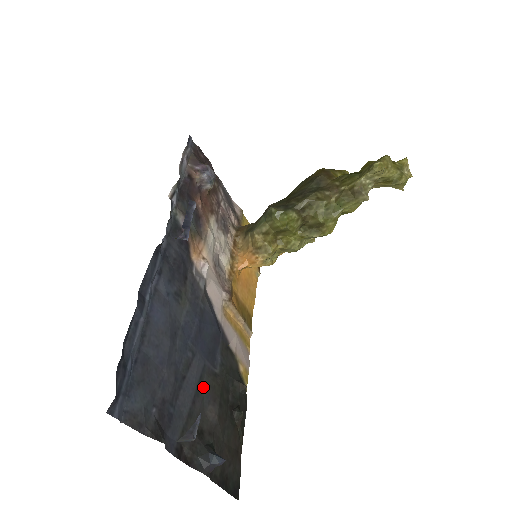
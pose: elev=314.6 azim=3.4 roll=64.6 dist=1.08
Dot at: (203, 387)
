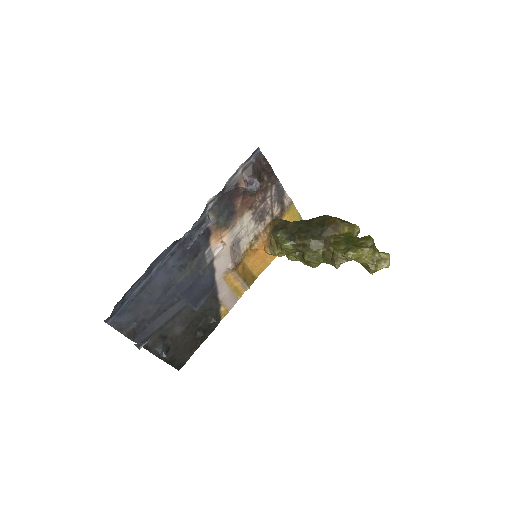
Dot at: (179, 316)
